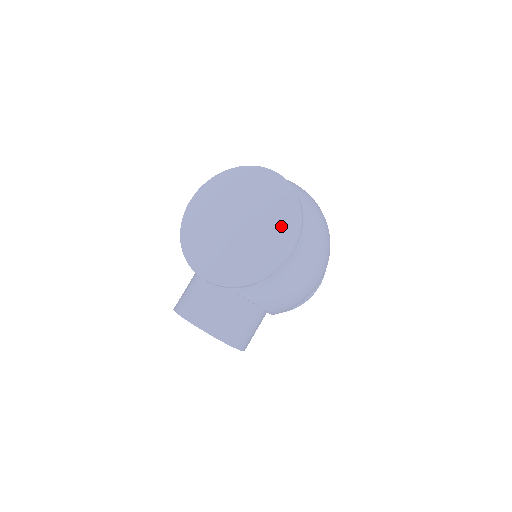
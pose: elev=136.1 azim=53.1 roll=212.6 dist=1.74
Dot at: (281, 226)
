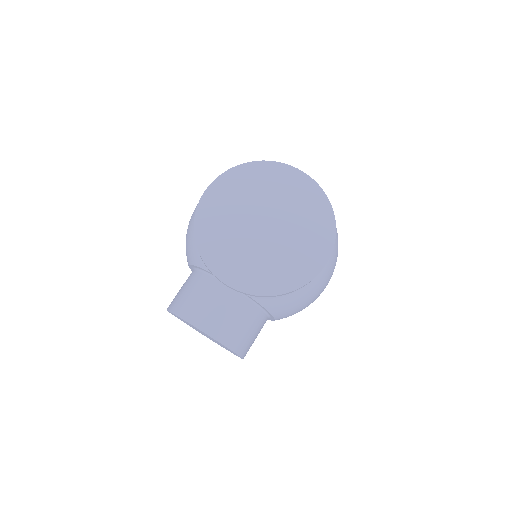
Dot at: (314, 235)
